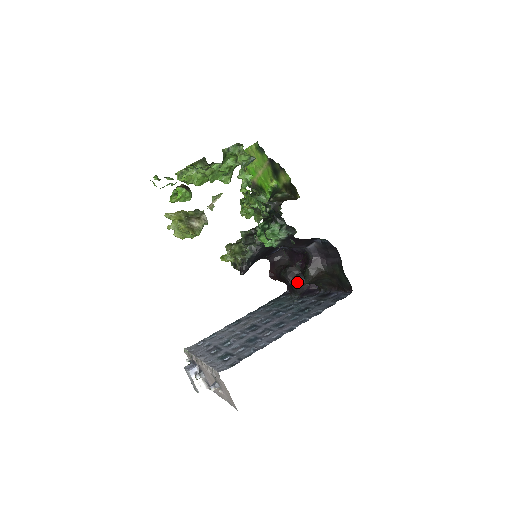
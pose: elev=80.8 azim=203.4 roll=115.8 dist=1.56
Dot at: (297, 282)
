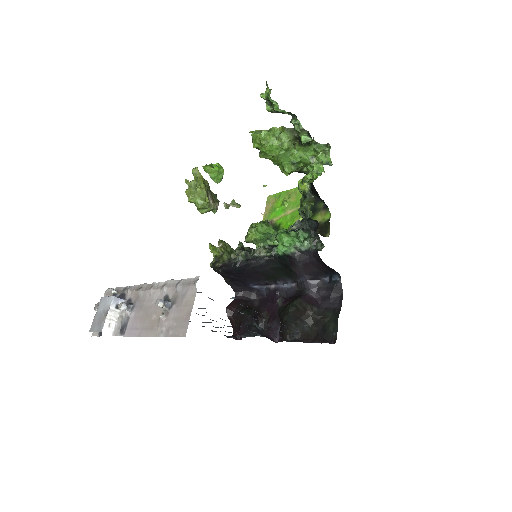
Dot at: occluded
